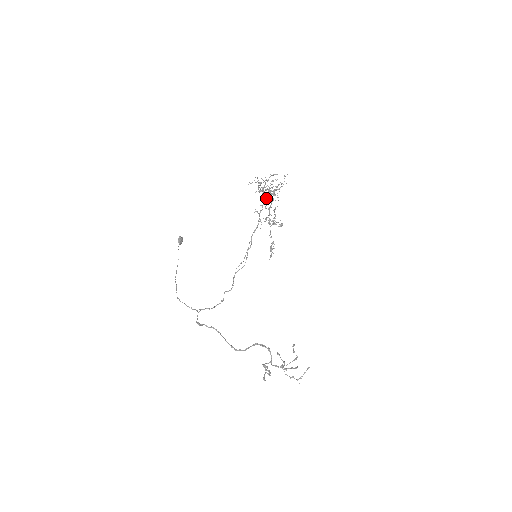
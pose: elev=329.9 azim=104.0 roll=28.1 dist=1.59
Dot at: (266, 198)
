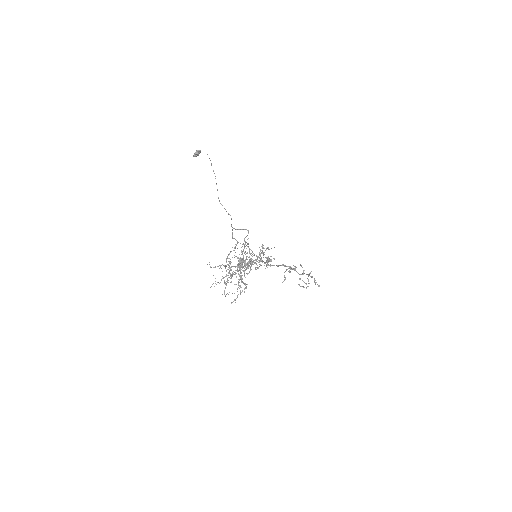
Dot at: occluded
